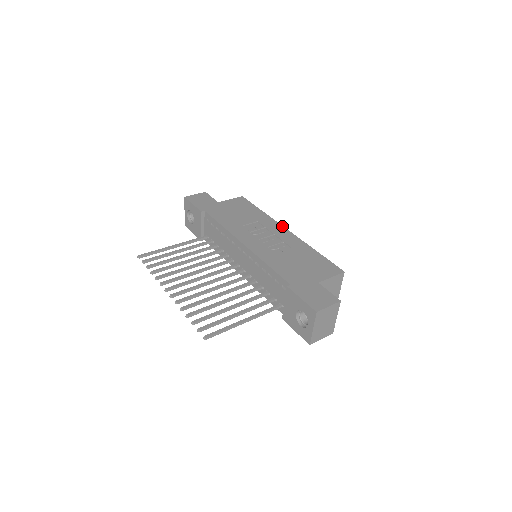
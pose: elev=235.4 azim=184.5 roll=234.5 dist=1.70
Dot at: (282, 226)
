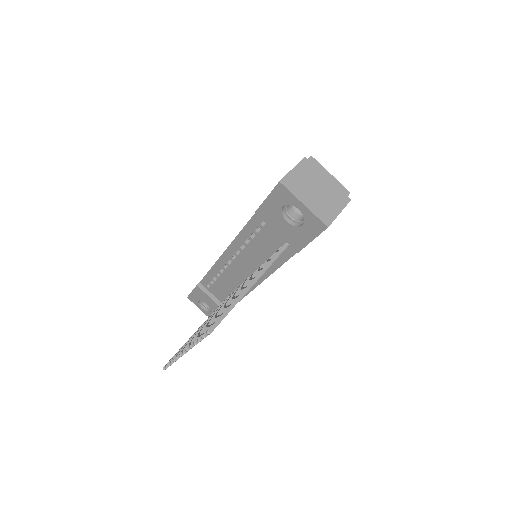
Dot at: occluded
